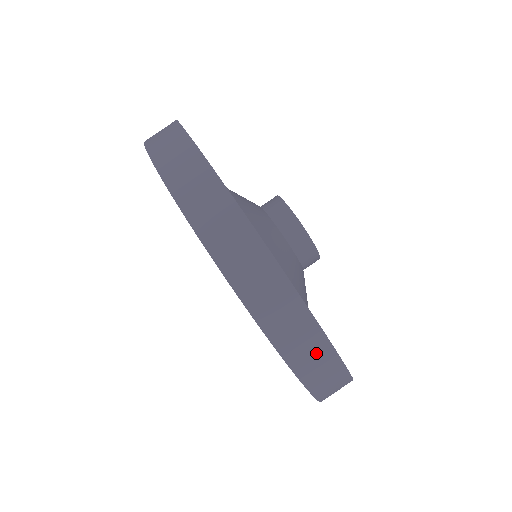
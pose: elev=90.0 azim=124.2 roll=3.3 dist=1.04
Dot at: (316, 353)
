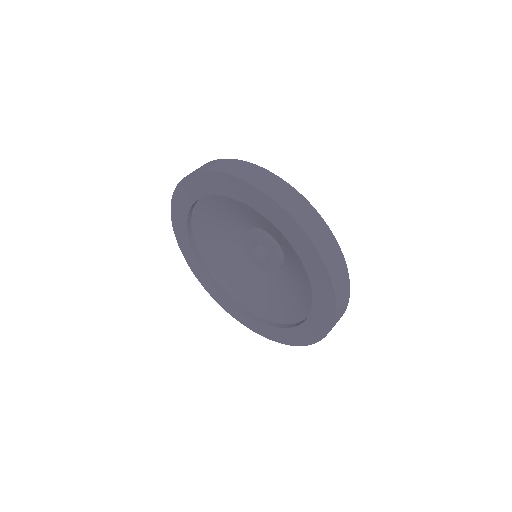
Dot at: (332, 250)
